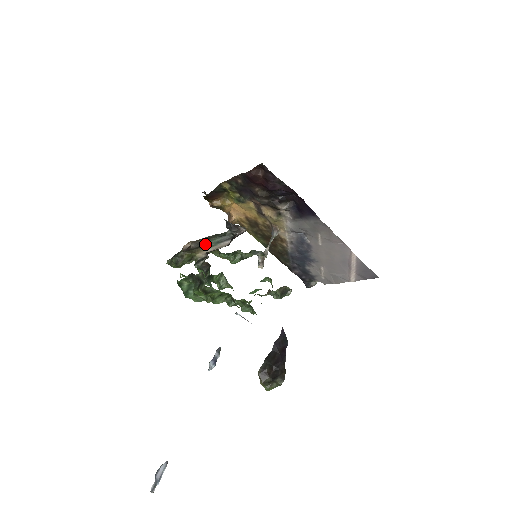
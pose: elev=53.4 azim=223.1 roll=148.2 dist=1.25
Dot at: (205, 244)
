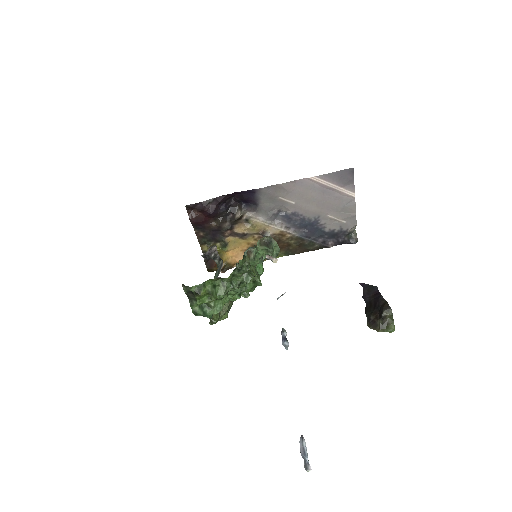
Dot at: occluded
